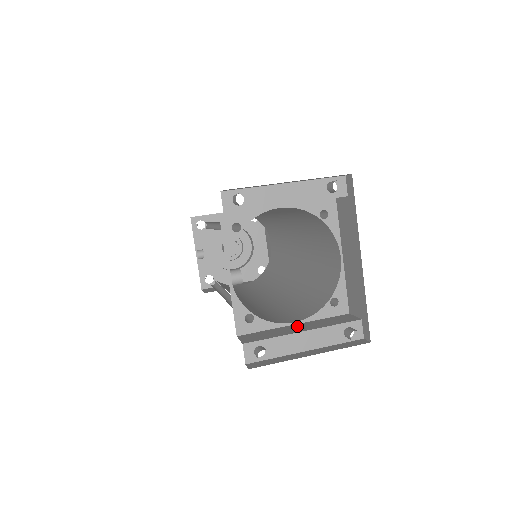
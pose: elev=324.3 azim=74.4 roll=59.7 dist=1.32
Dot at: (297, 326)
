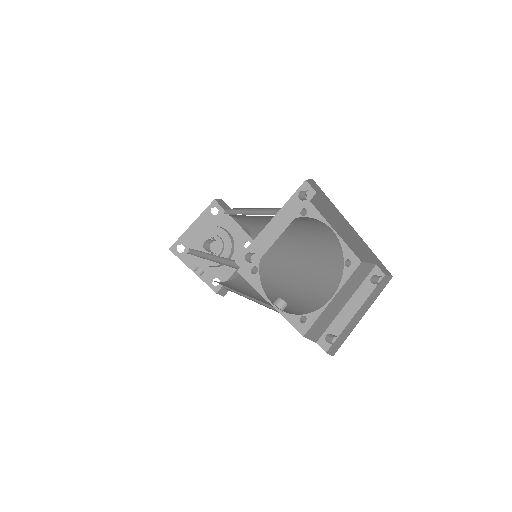
Dot at: (337, 300)
